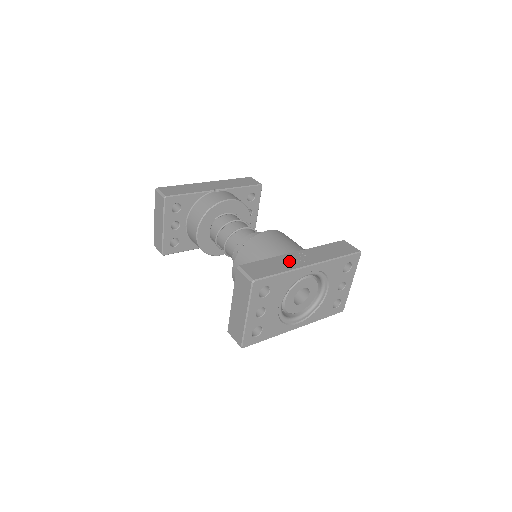
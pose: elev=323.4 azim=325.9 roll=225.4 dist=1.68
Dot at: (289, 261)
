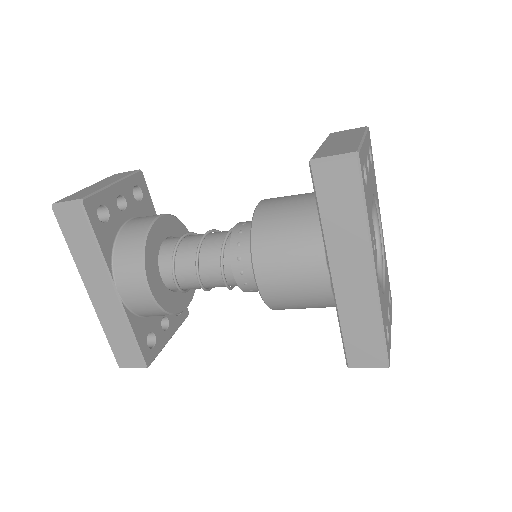
Dot at: occluded
